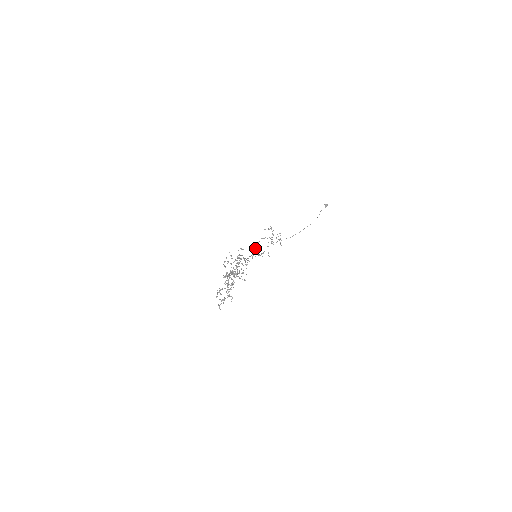
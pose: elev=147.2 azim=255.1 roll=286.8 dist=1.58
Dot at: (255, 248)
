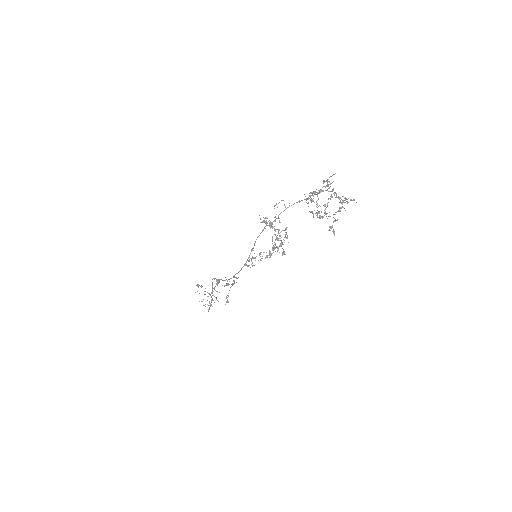
Dot at: (222, 280)
